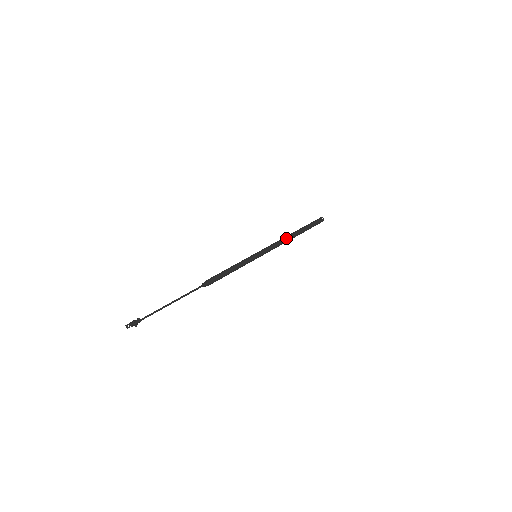
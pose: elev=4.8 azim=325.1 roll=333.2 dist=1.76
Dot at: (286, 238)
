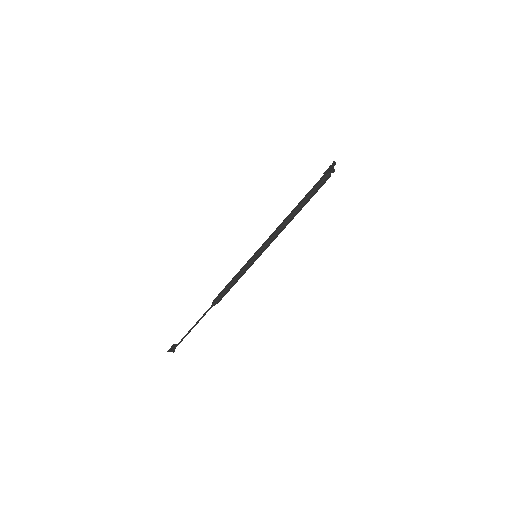
Dot at: (285, 223)
